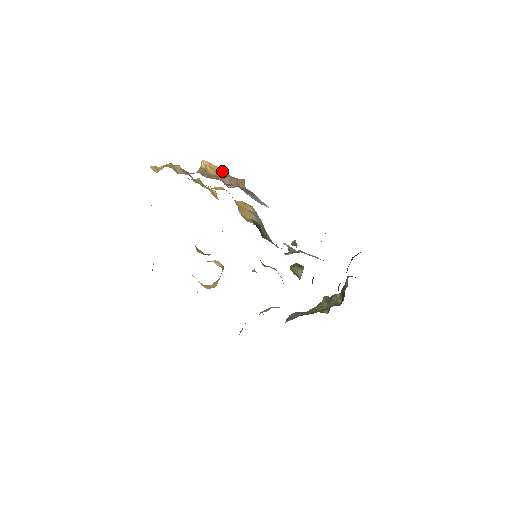
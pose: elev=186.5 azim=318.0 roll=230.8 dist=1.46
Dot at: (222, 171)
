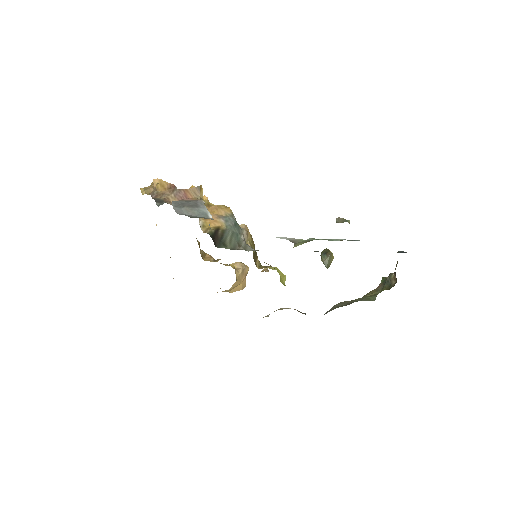
Dot at: (171, 186)
